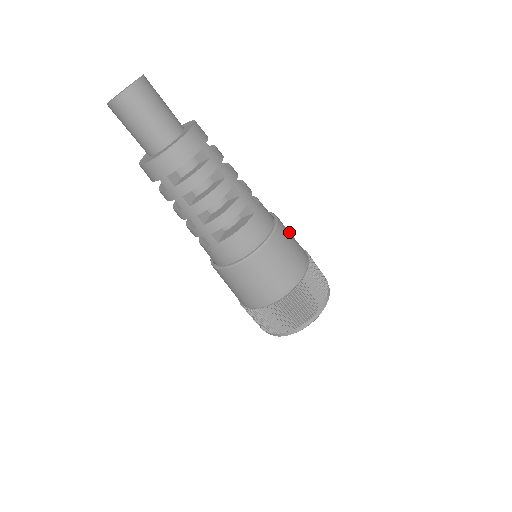
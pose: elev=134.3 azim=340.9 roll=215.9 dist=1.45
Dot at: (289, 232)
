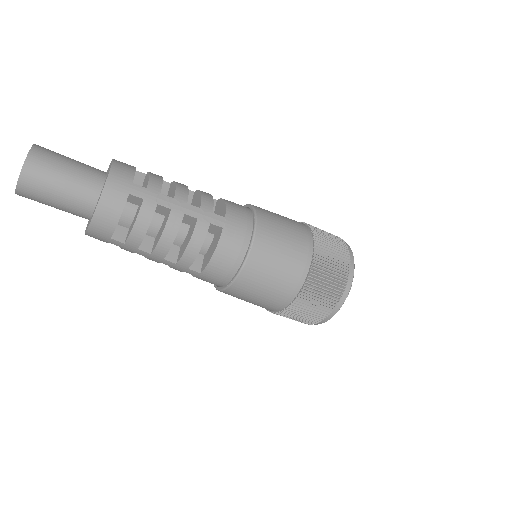
Dot at: (278, 220)
